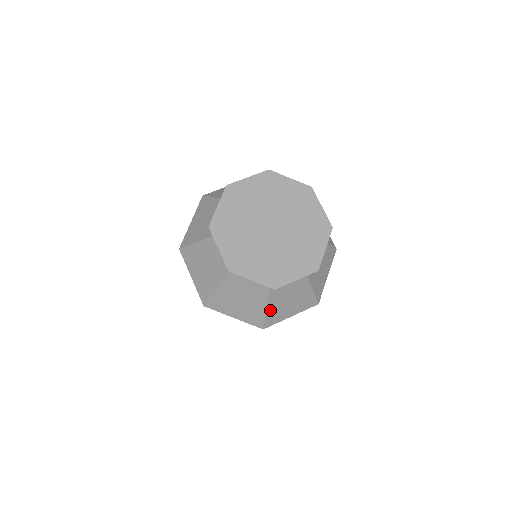
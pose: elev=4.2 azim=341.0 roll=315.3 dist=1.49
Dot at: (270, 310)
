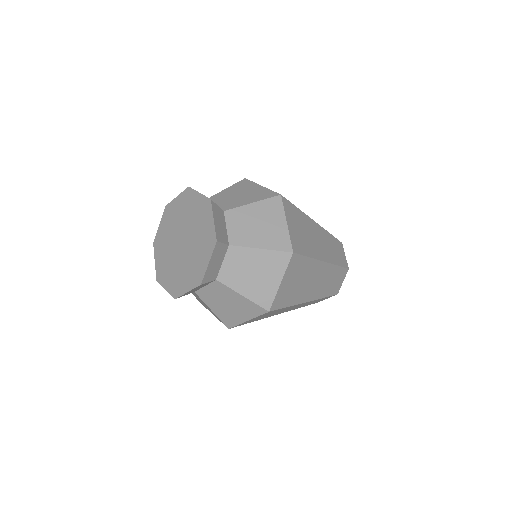
Dot at: (218, 313)
